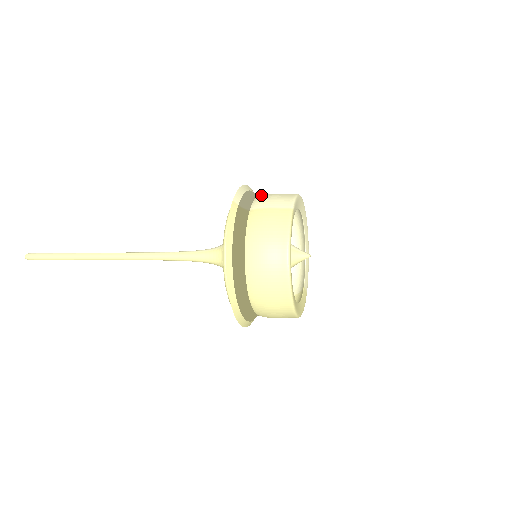
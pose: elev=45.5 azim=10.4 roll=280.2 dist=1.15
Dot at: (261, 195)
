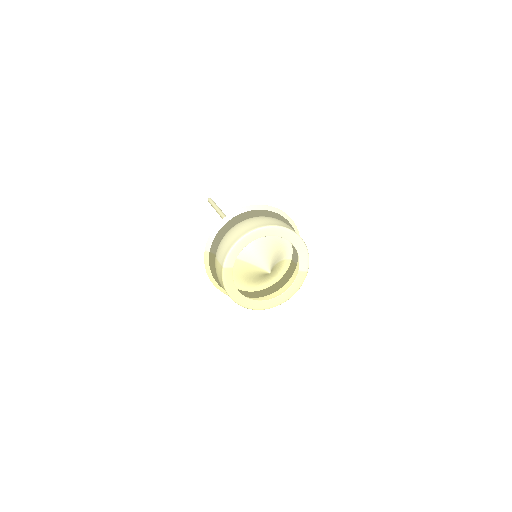
Dot at: (226, 233)
